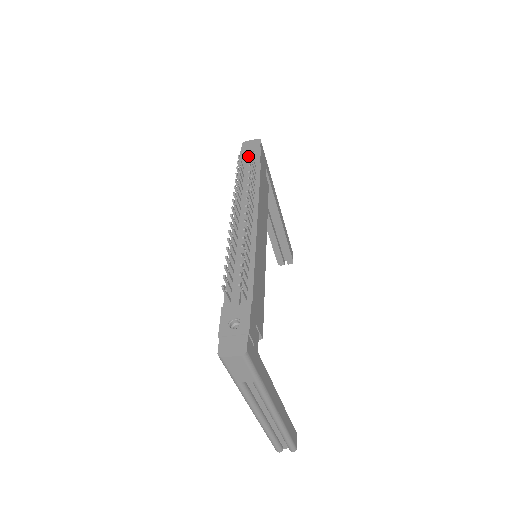
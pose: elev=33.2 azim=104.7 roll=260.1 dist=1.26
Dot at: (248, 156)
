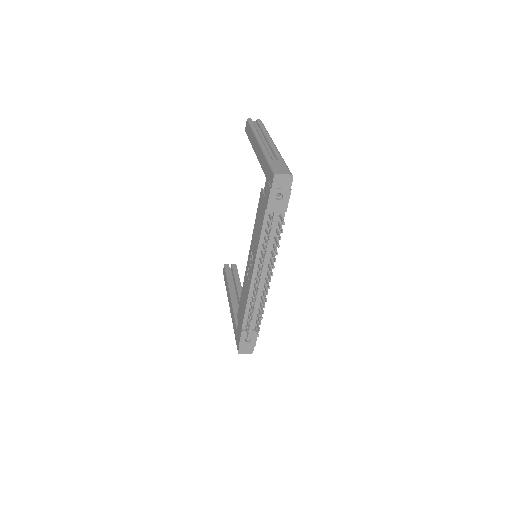
Dot at: (276, 193)
